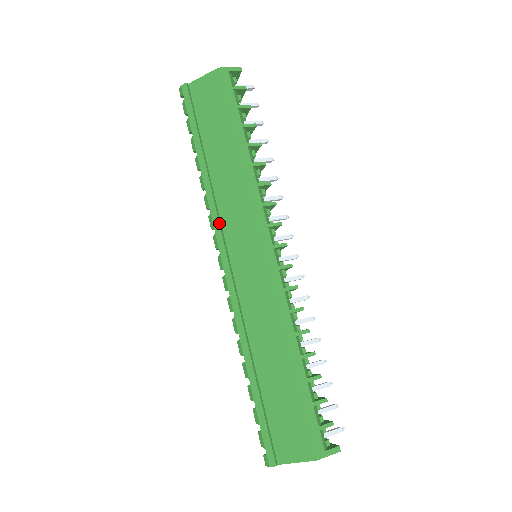
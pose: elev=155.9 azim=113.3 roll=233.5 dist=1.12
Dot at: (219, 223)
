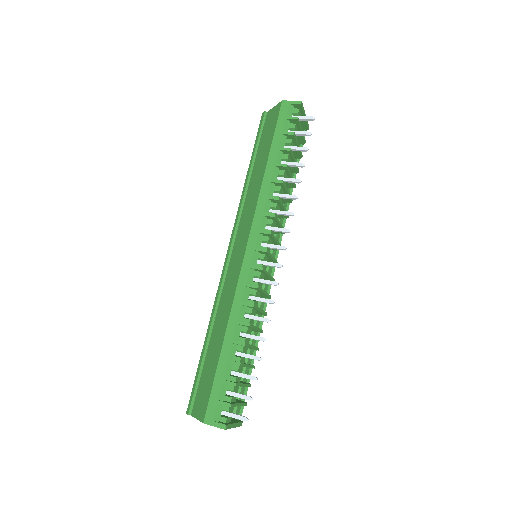
Dot at: (237, 221)
